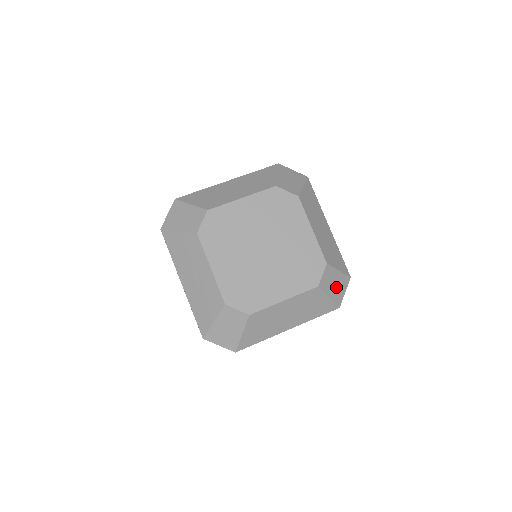
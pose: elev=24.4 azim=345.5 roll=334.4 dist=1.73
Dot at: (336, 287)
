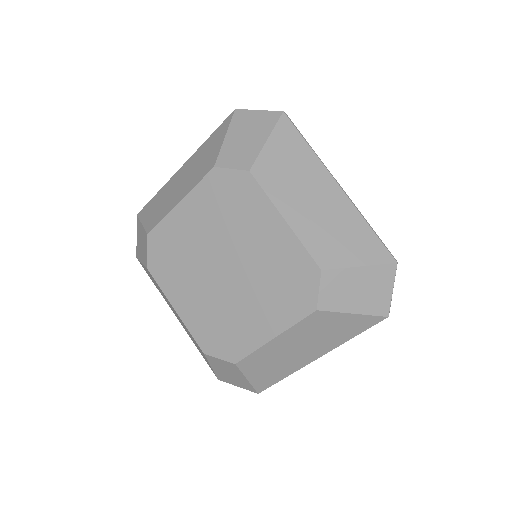
Dot at: (364, 292)
